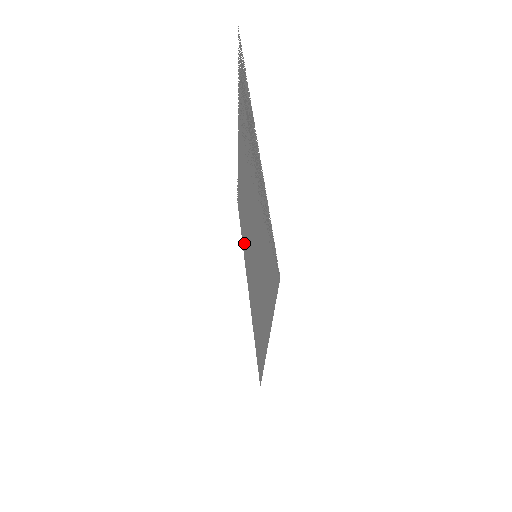
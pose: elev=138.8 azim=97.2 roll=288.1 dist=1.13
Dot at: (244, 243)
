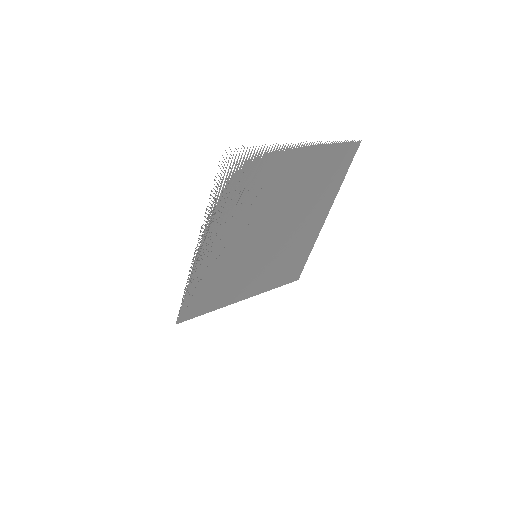
Dot at: (324, 196)
